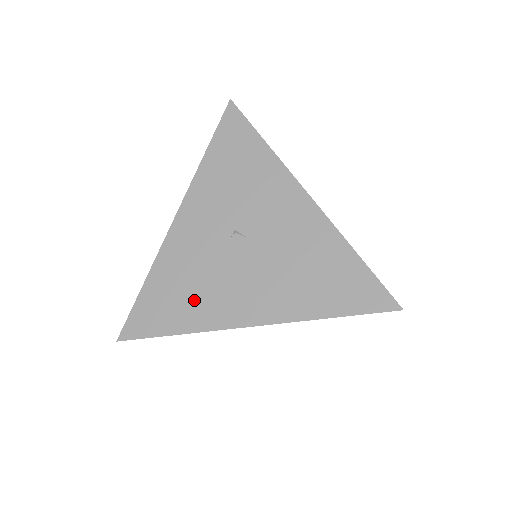
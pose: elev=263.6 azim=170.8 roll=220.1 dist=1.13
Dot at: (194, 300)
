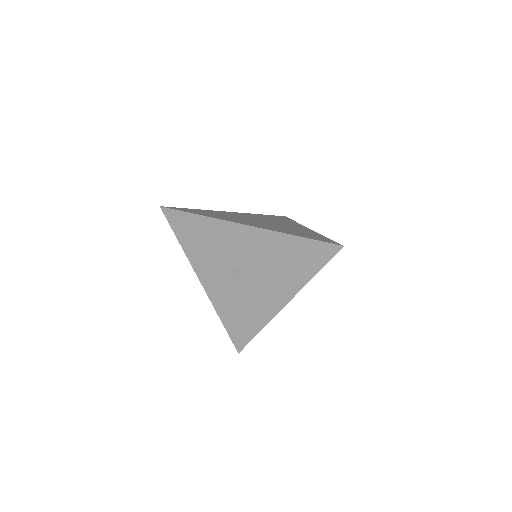
Dot at: (250, 313)
